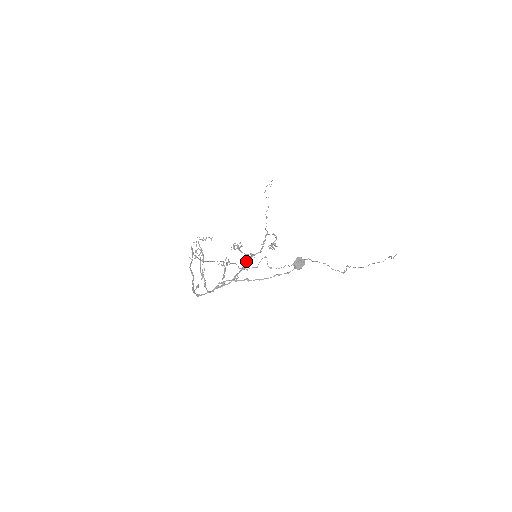
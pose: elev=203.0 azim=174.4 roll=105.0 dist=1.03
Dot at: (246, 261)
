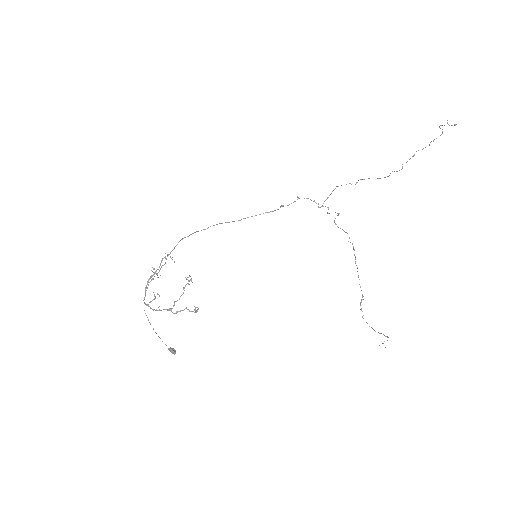
Dot at: (164, 309)
